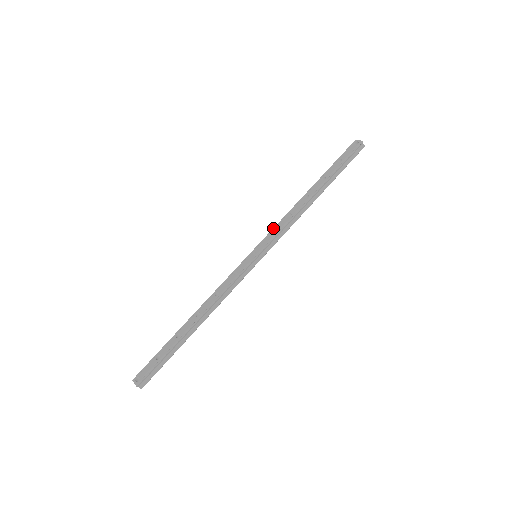
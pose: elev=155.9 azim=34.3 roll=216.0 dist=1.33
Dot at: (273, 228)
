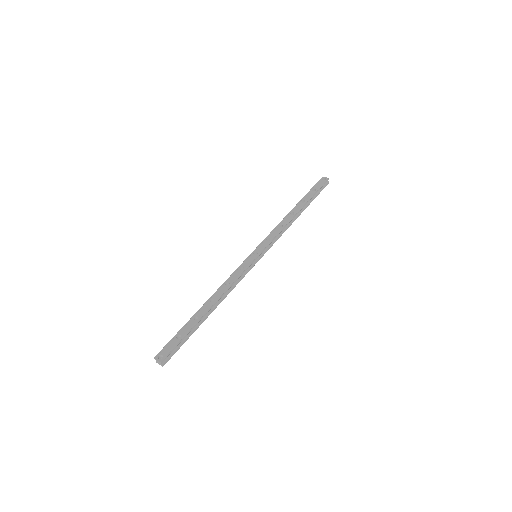
Dot at: (268, 235)
